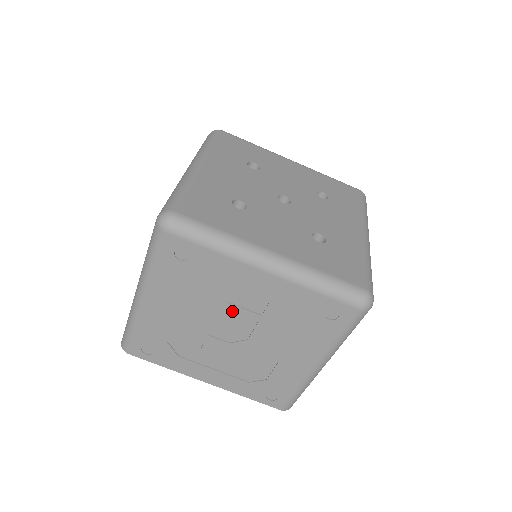
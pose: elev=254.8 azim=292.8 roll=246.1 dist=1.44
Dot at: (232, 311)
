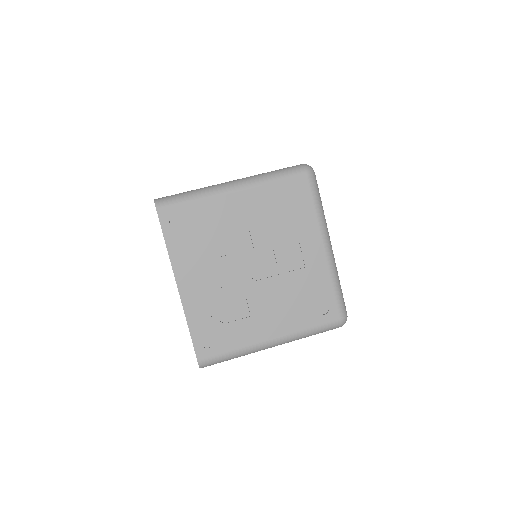
Dot at: (275, 252)
